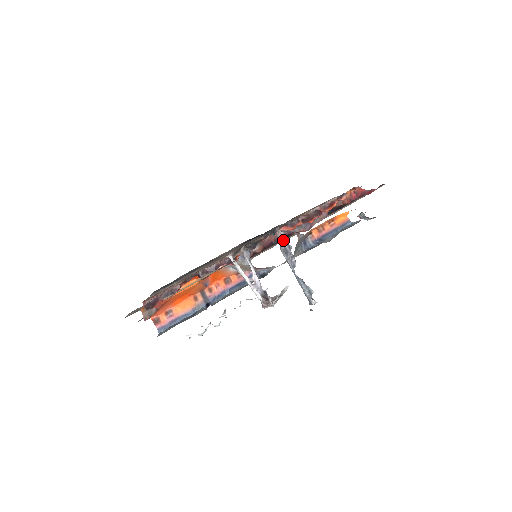
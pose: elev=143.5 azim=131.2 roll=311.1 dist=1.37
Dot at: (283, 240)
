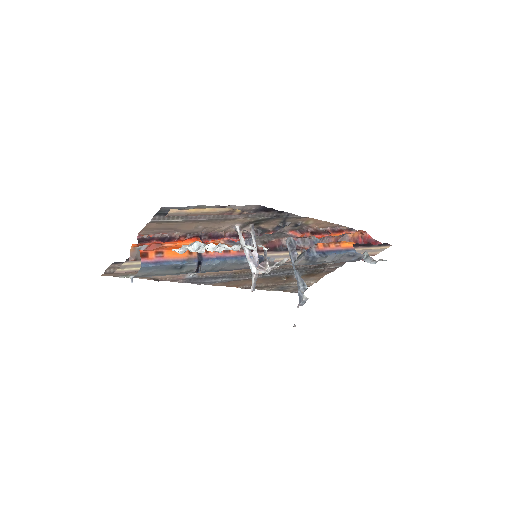
Dot at: (286, 252)
